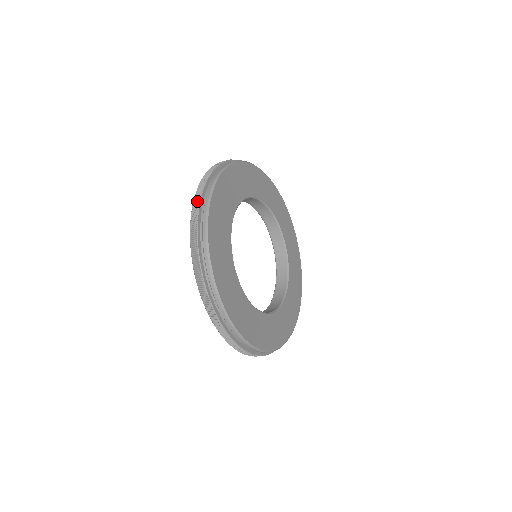
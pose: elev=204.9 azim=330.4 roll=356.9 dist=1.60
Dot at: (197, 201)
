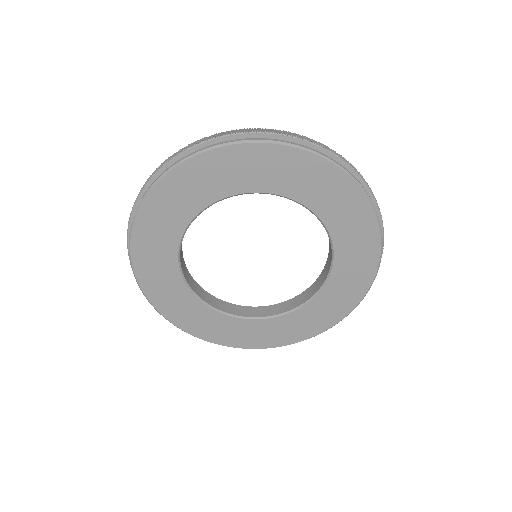
Dot at: (128, 239)
